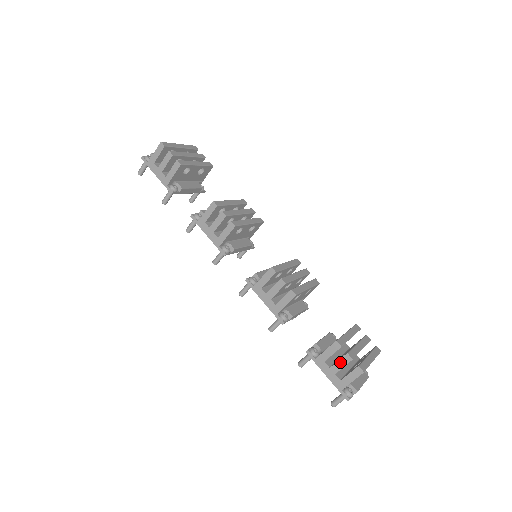
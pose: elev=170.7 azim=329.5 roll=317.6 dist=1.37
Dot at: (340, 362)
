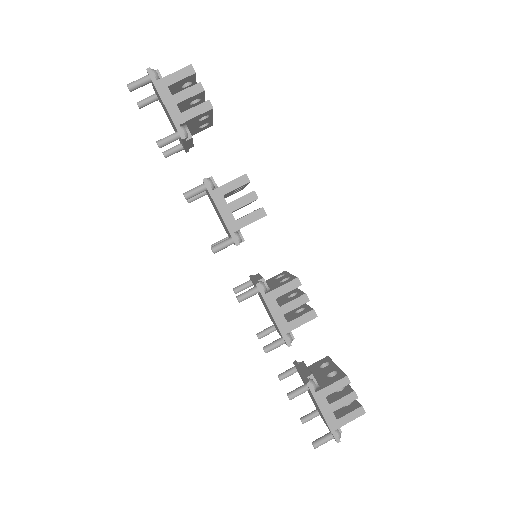
Dot at: (343, 399)
